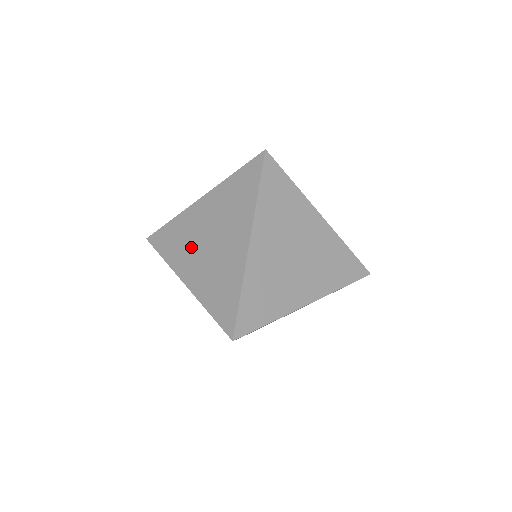
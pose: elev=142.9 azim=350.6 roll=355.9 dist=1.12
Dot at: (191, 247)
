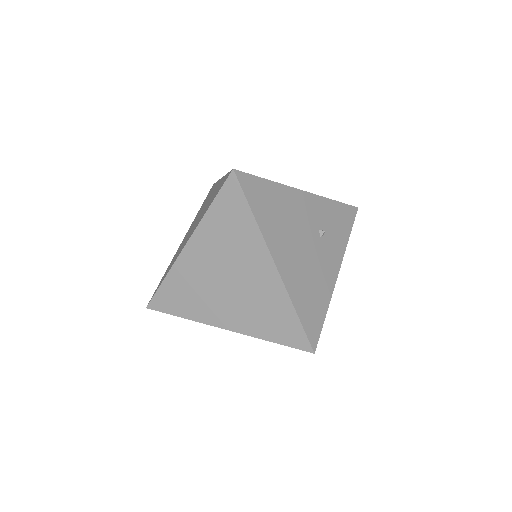
Dot at: occluded
